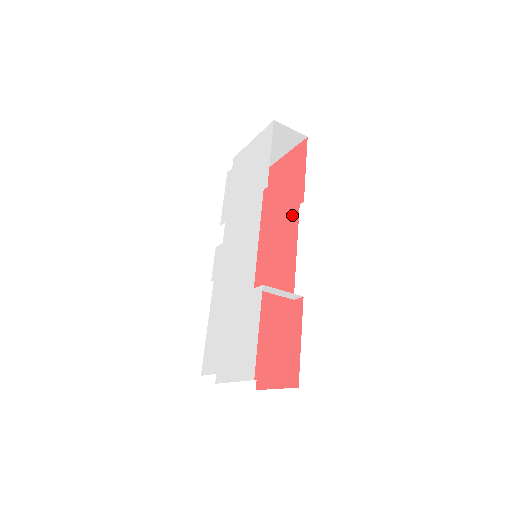
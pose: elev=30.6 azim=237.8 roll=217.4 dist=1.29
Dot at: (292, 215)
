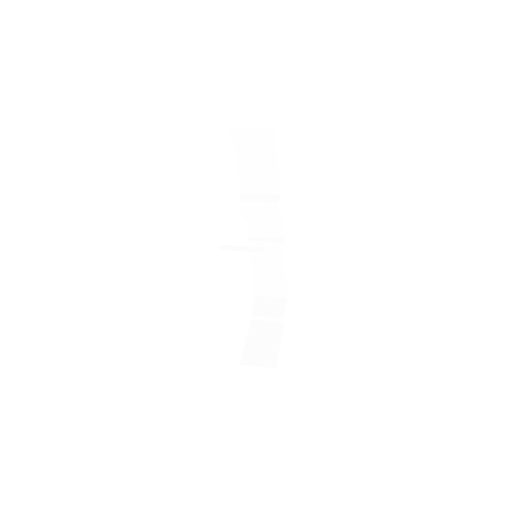
Dot at: occluded
